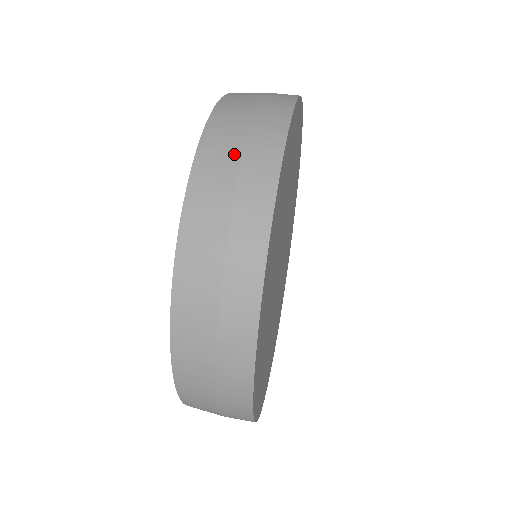
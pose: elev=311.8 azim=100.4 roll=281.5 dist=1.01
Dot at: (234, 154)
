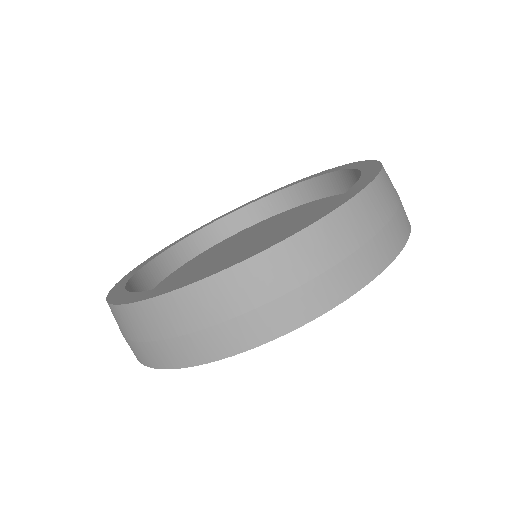
Dot at: (224, 312)
